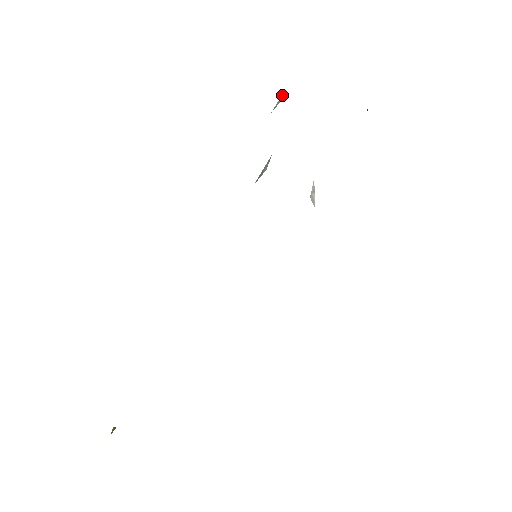
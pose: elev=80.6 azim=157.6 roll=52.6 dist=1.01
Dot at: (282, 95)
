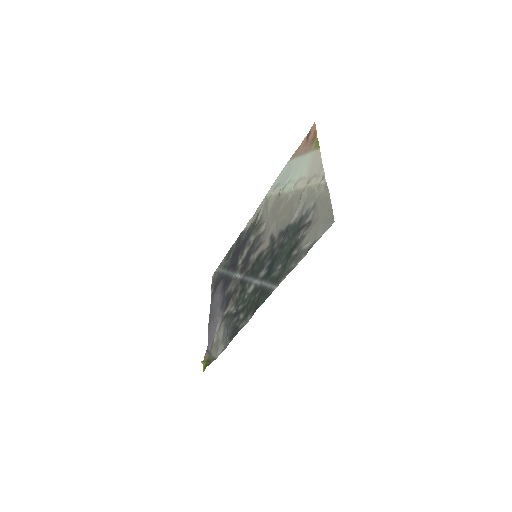
Dot at: (310, 222)
